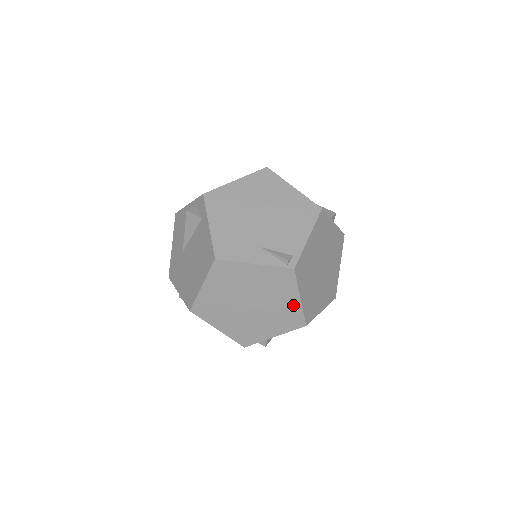
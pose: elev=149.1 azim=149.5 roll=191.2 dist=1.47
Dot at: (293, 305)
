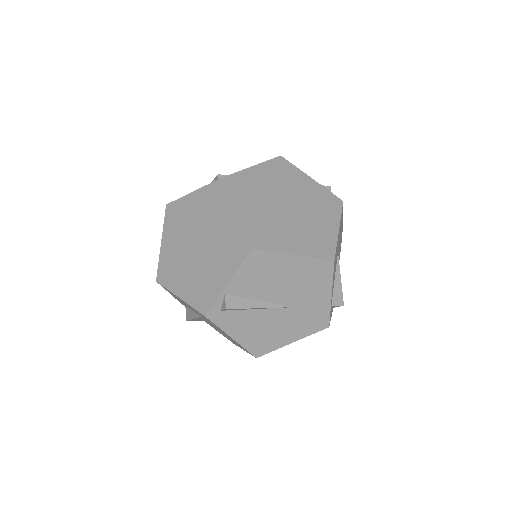
Dot at: (233, 225)
